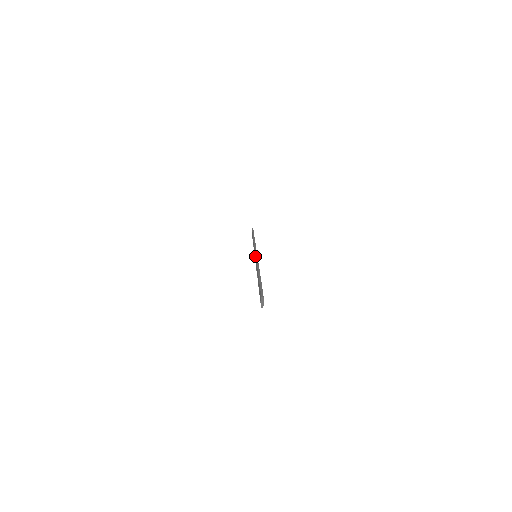
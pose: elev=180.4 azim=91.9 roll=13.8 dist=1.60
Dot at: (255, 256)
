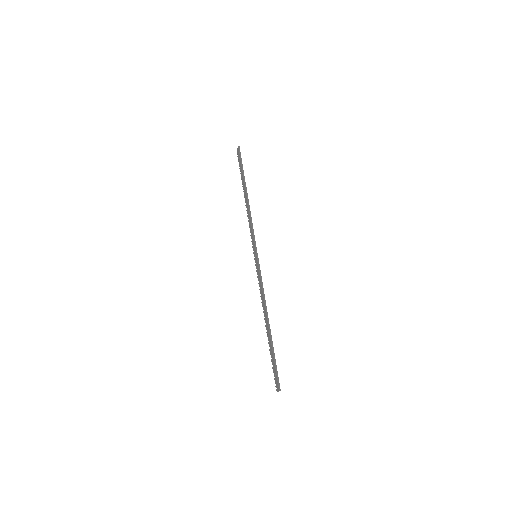
Dot at: (257, 264)
